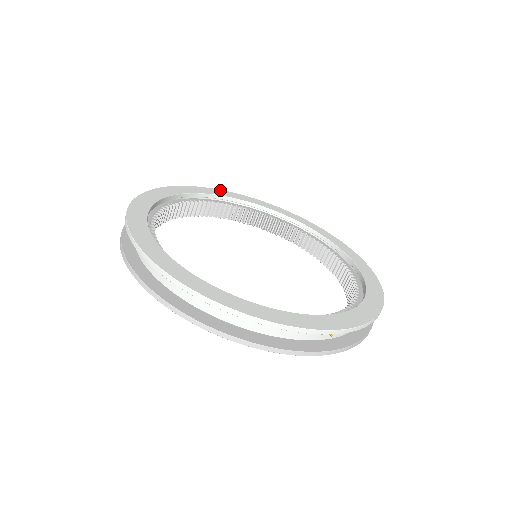
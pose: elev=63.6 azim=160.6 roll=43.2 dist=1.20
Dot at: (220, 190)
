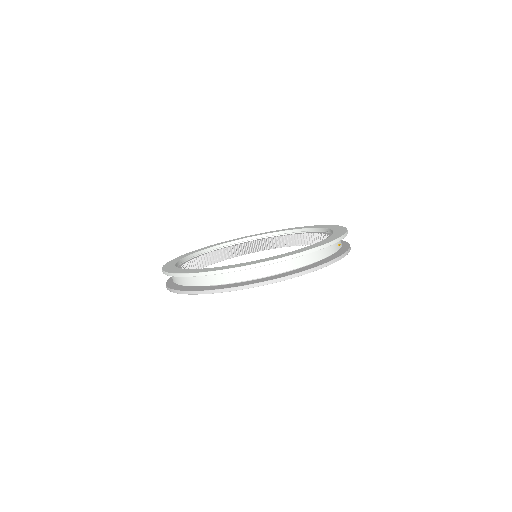
Dot at: (188, 253)
